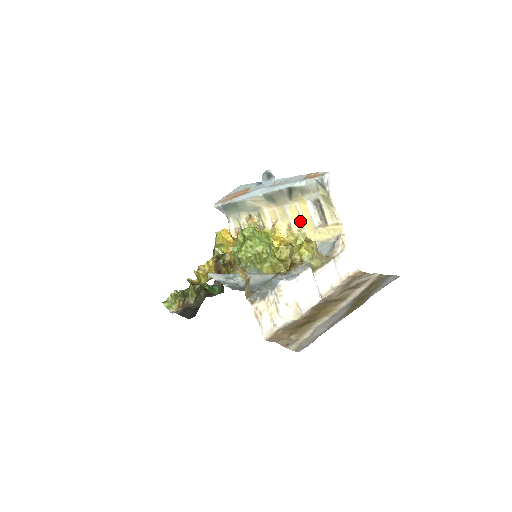
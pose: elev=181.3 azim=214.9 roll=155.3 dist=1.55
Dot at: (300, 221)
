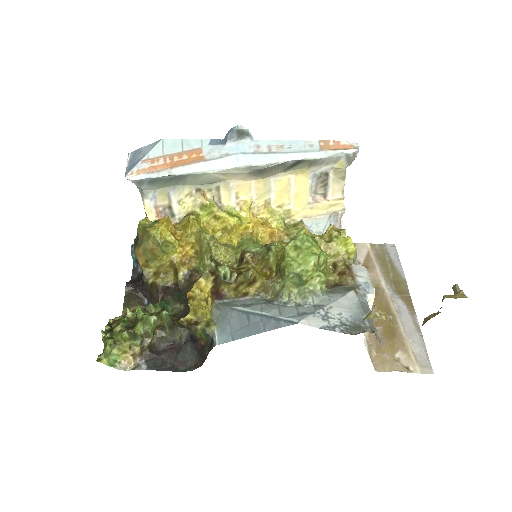
Dot at: (286, 196)
